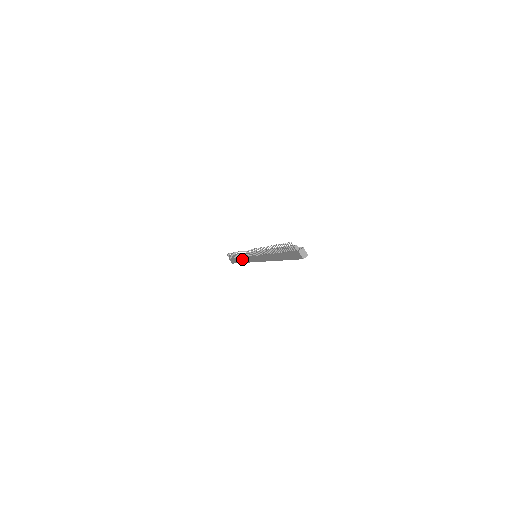
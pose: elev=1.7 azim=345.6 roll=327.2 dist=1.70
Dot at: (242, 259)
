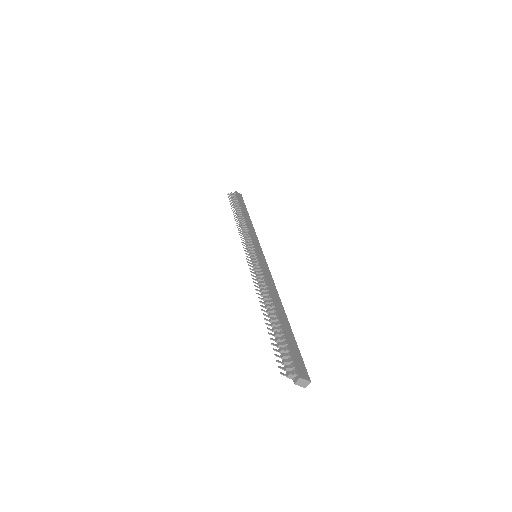
Dot at: occluded
